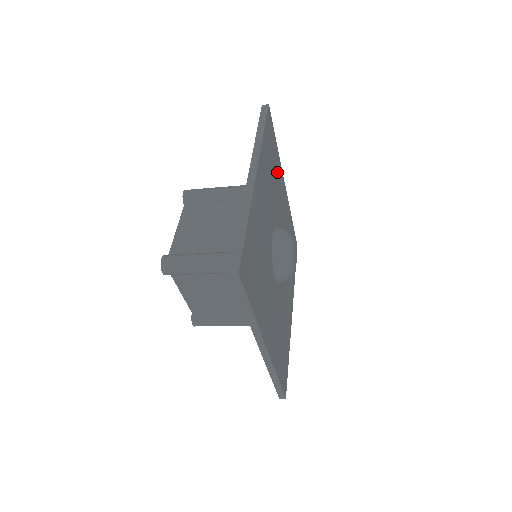
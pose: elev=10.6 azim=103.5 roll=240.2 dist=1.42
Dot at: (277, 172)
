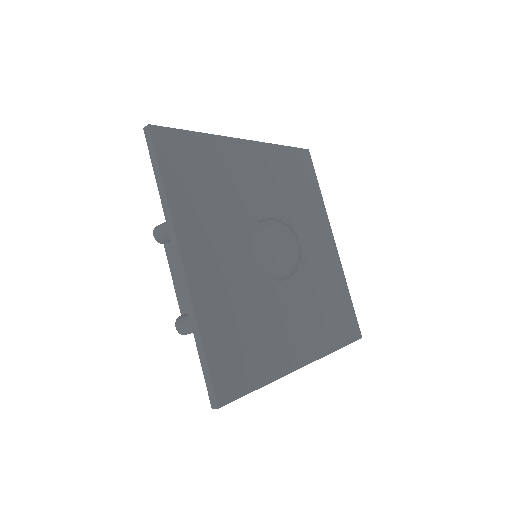
Dot at: (311, 205)
